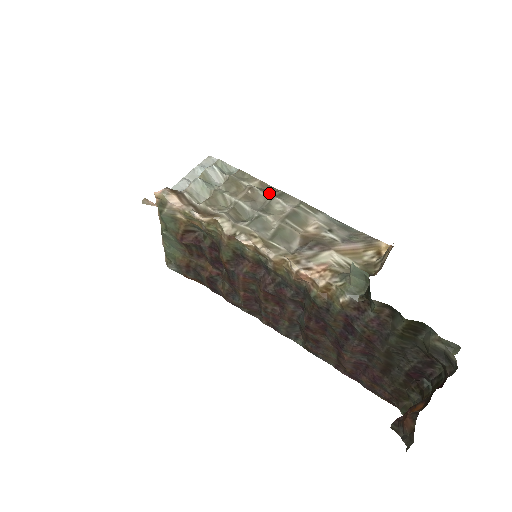
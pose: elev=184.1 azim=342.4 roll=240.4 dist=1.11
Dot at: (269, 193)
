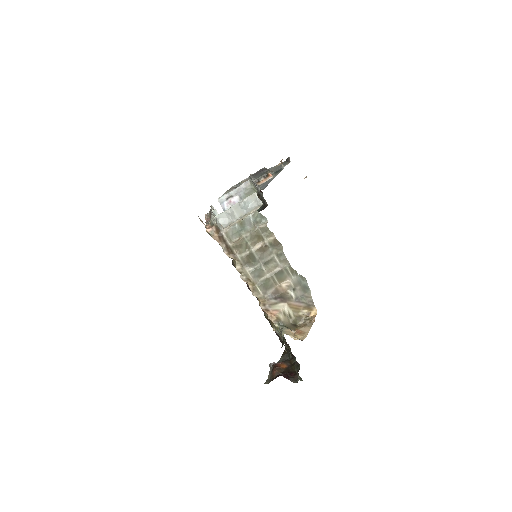
Dot at: (275, 252)
